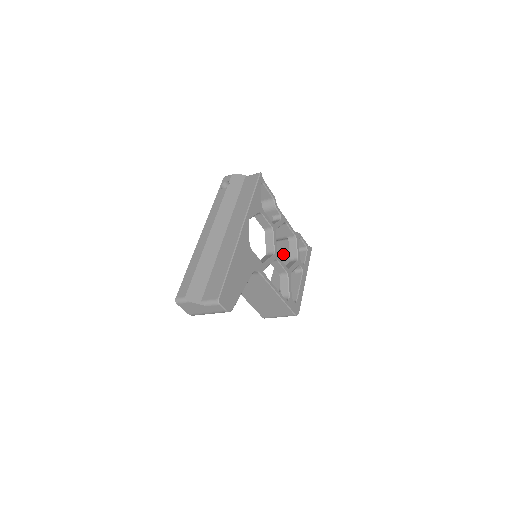
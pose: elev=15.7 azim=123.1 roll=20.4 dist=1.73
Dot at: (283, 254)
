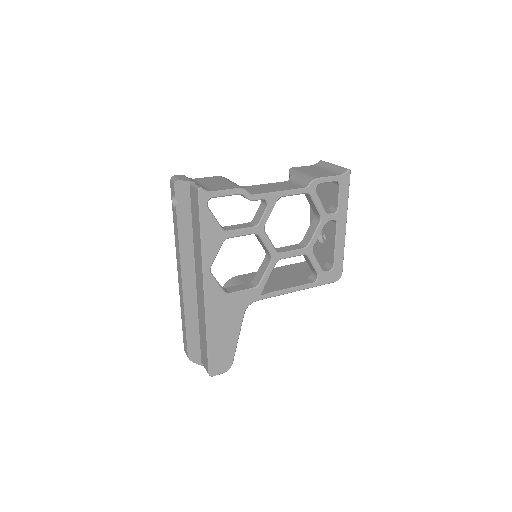
Dot at: occluded
